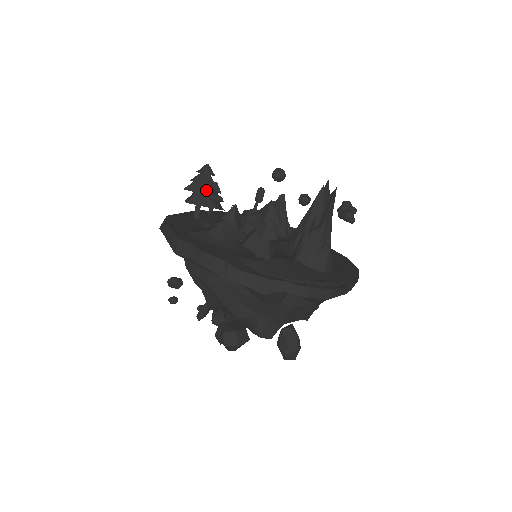
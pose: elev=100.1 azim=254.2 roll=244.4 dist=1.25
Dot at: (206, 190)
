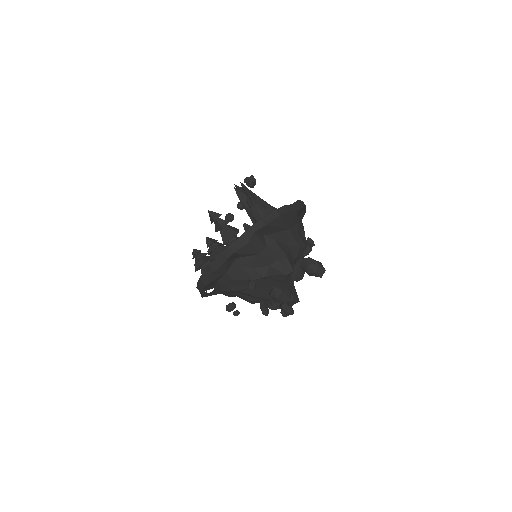
Dot at: (204, 259)
